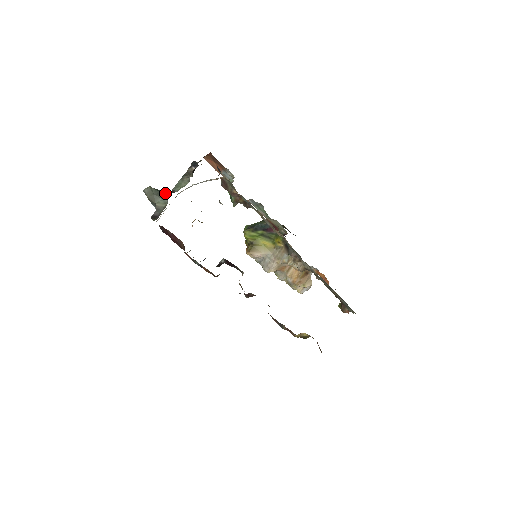
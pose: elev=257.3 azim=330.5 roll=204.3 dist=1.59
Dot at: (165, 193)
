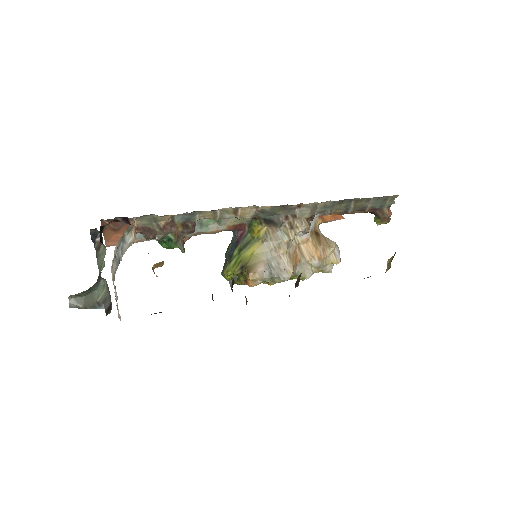
Dot at: (95, 283)
